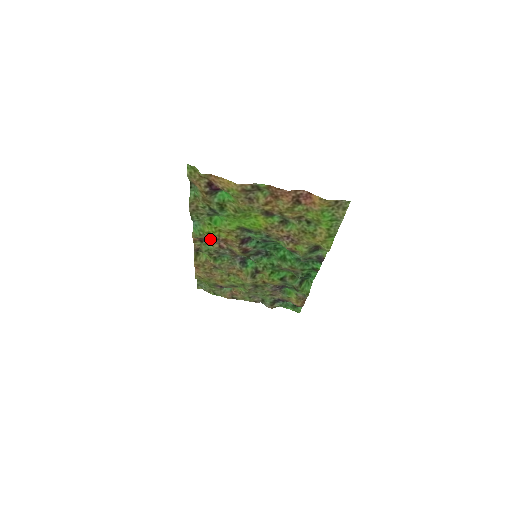
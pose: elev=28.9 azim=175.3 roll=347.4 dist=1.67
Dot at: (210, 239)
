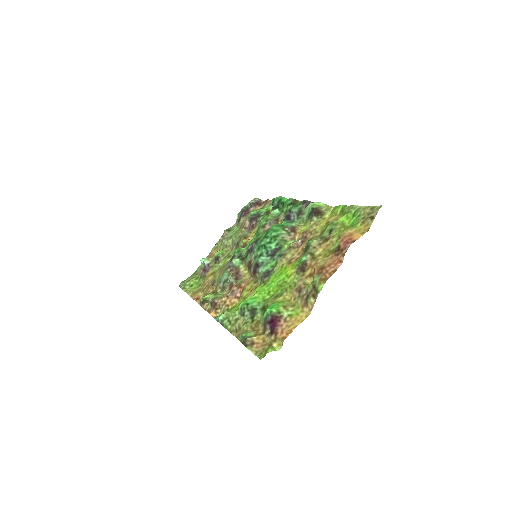
Dot at: (223, 299)
